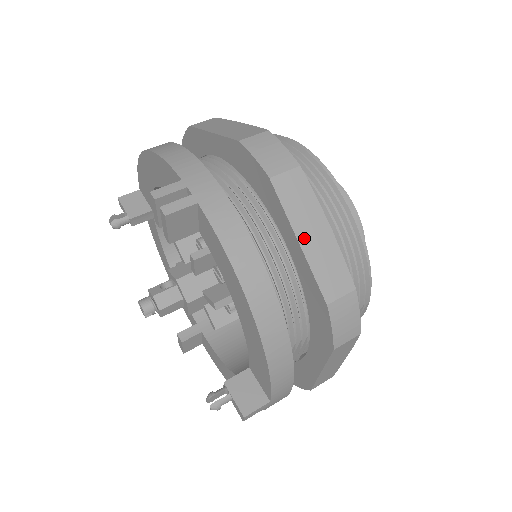
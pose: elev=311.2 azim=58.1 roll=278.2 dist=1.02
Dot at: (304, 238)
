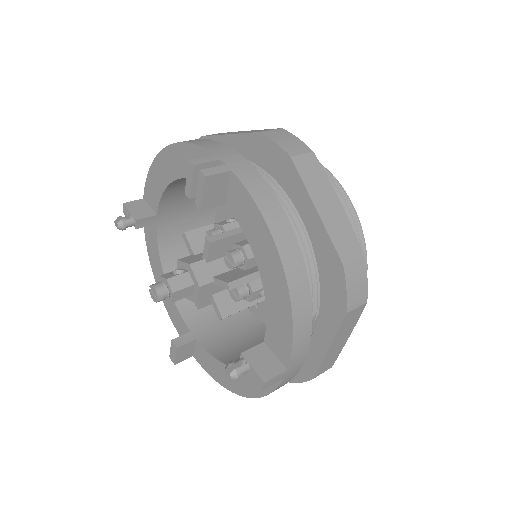
Dot at: (321, 208)
